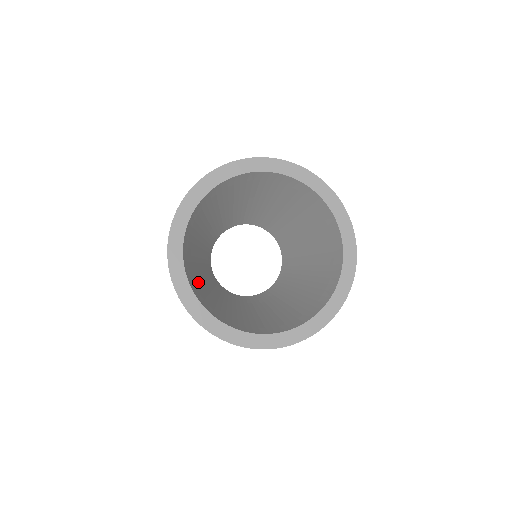
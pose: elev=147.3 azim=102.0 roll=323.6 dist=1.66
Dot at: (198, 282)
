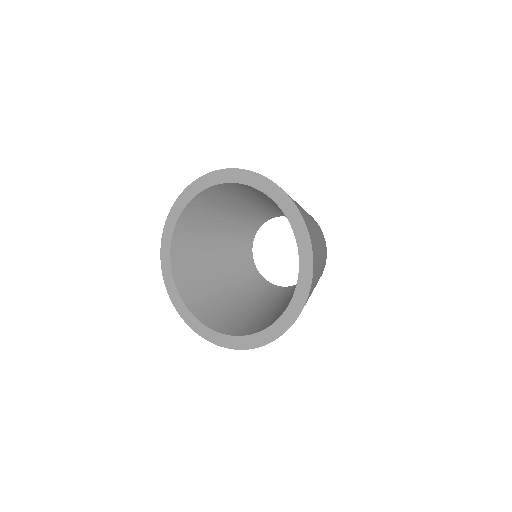
Dot at: (196, 262)
